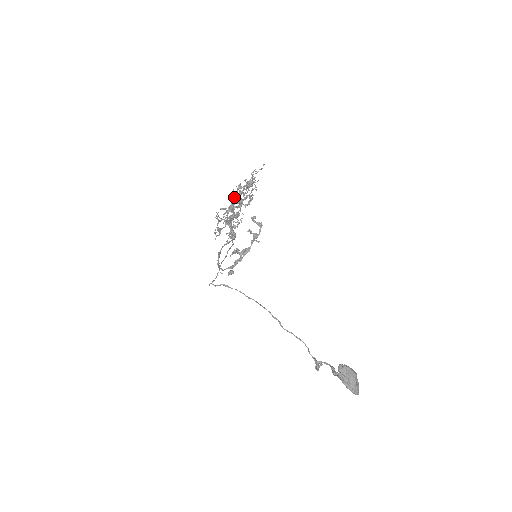
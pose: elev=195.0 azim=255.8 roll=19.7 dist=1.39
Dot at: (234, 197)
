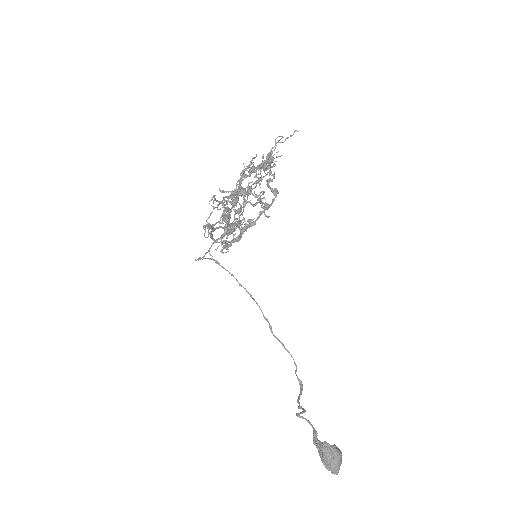
Dot at: (241, 181)
